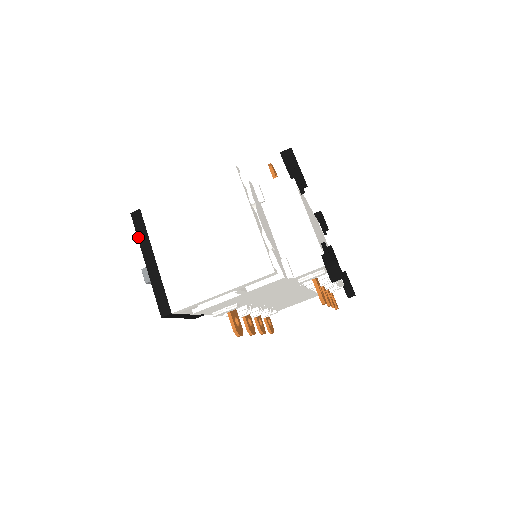
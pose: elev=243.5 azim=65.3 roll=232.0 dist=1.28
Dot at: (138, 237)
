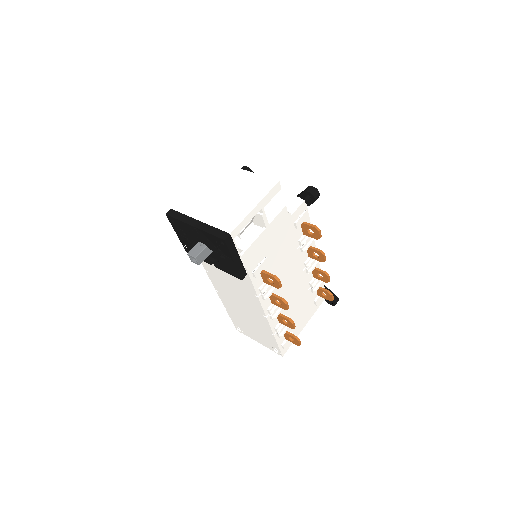
Dot at: (179, 219)
